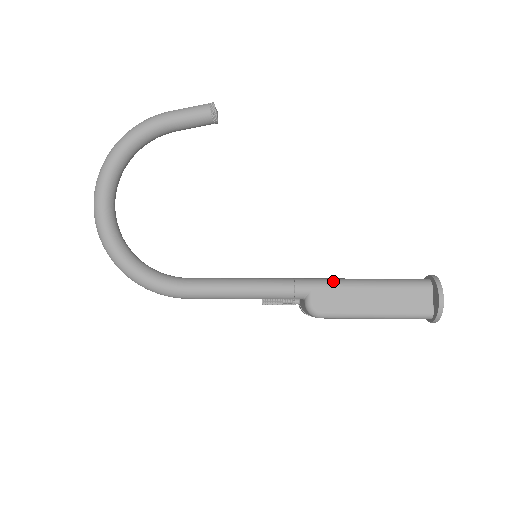
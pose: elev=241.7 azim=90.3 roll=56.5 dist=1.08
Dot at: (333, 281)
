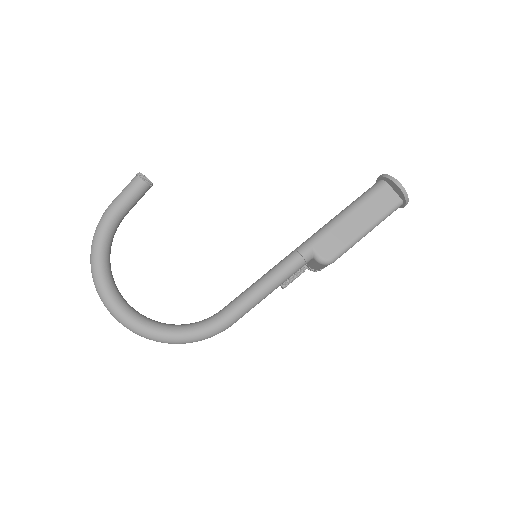
Dot at: (322, 230)
